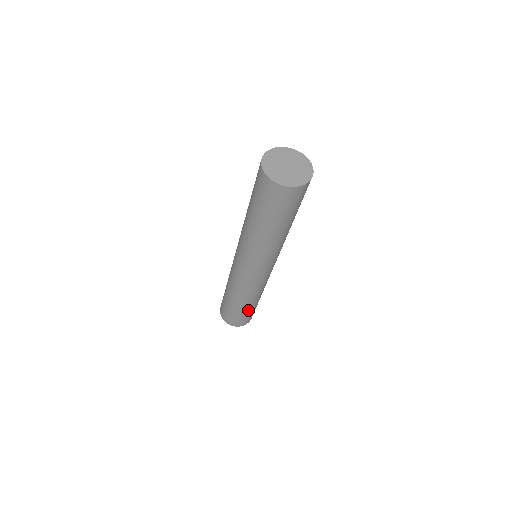
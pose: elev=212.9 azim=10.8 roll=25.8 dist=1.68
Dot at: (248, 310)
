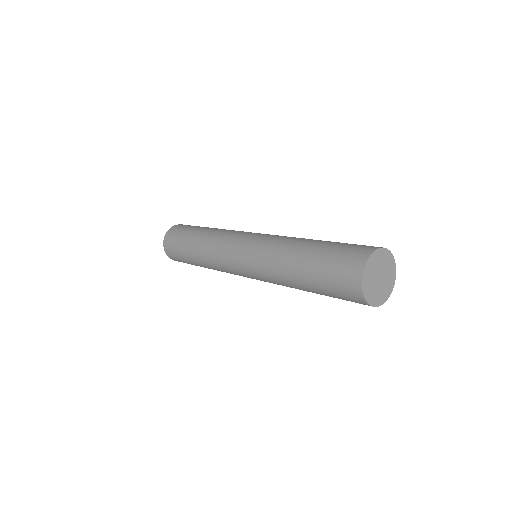
Dot at: occluded
